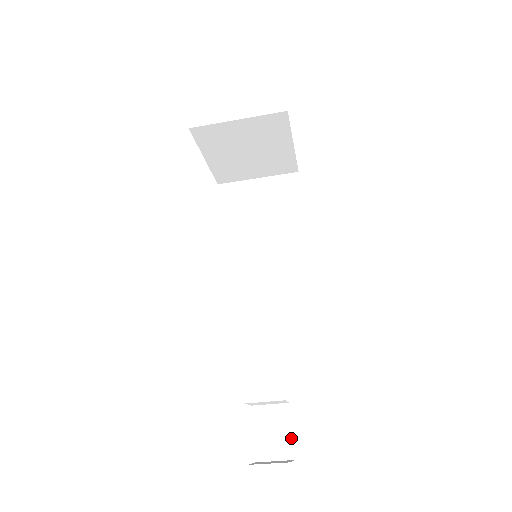
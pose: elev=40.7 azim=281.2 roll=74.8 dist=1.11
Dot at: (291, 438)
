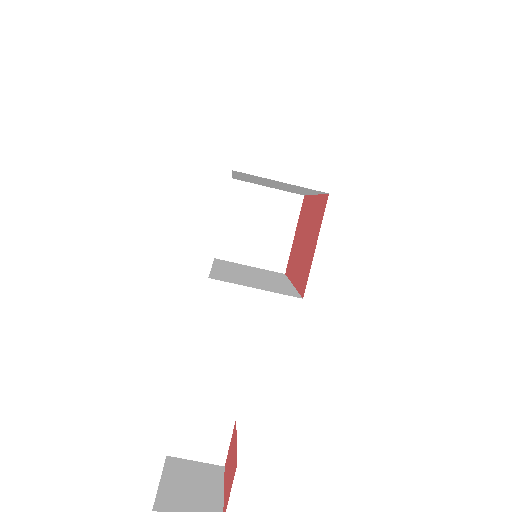
Dot at: (221, 498)
